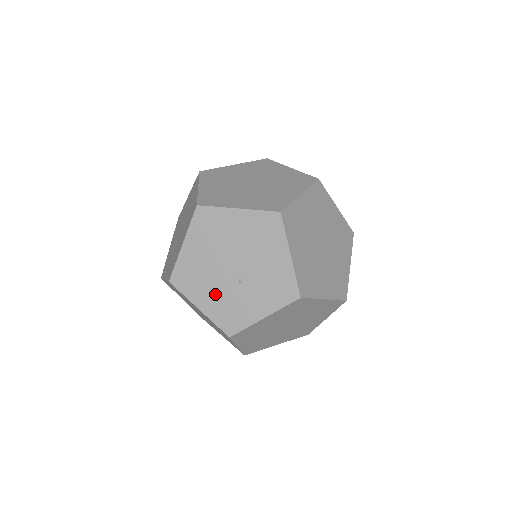
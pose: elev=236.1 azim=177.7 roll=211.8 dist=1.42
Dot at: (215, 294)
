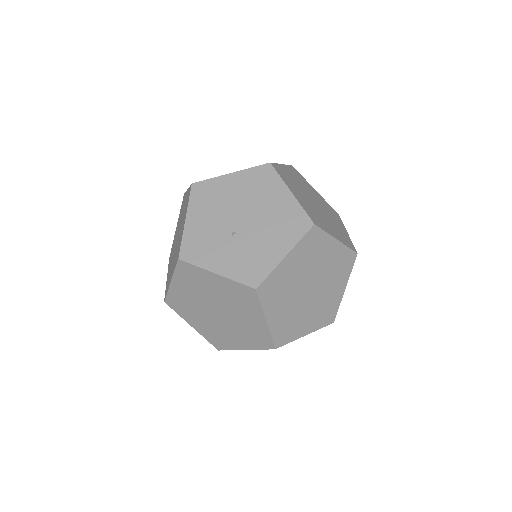
Dot at: (208, 223)
